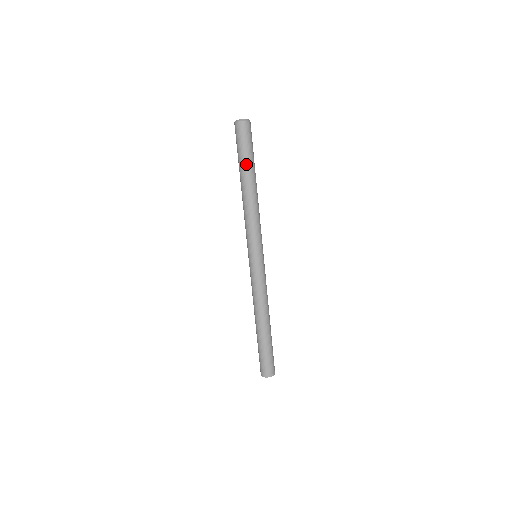
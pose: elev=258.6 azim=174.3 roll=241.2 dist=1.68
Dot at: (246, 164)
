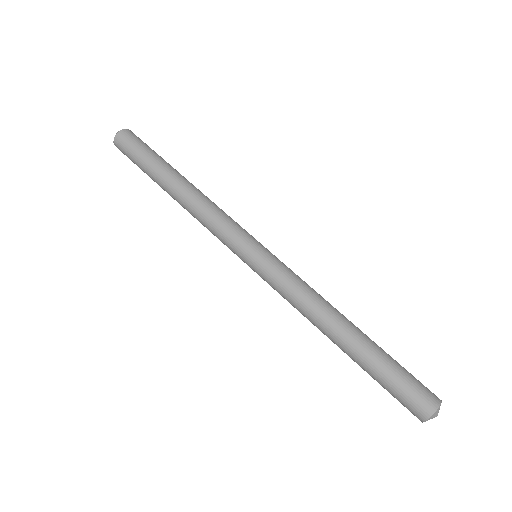
Dot at: (154, 166)
